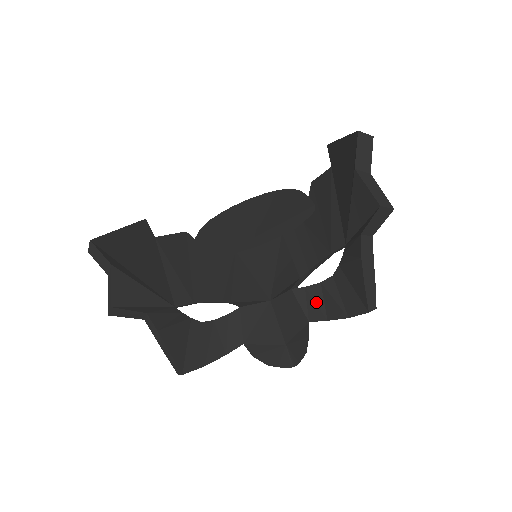
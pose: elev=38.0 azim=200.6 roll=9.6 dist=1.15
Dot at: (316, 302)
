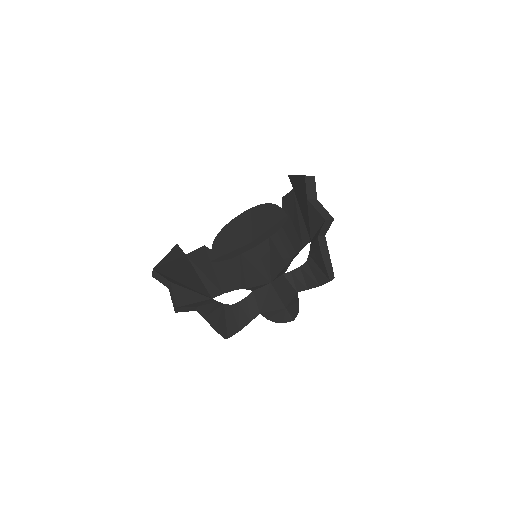
Dot at: (299, 280)
